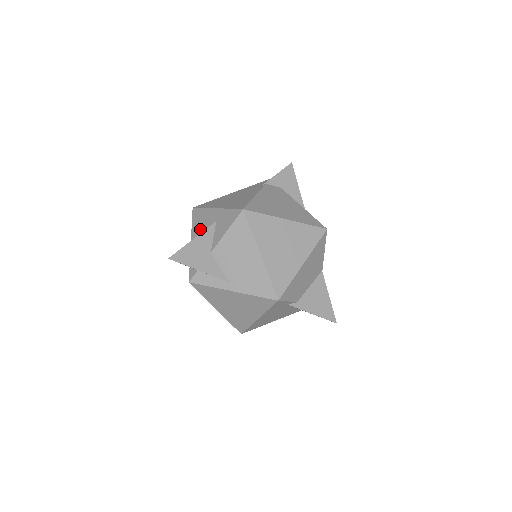
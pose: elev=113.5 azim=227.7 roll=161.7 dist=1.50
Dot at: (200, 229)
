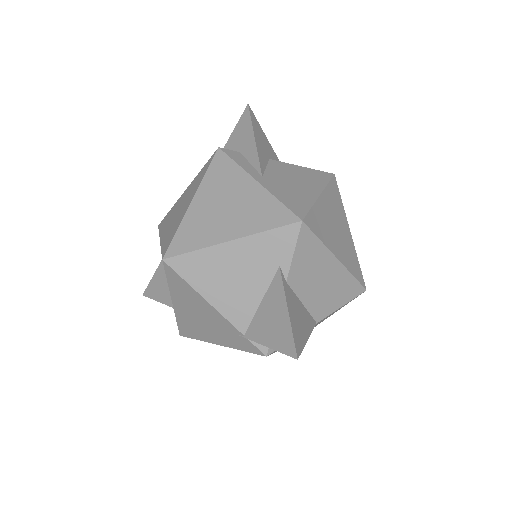
Dot at: occluded
